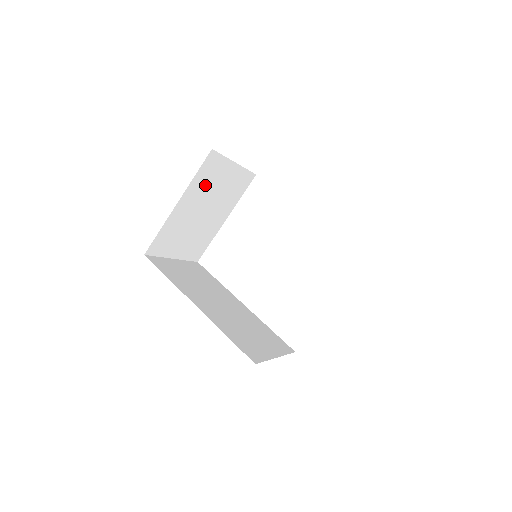
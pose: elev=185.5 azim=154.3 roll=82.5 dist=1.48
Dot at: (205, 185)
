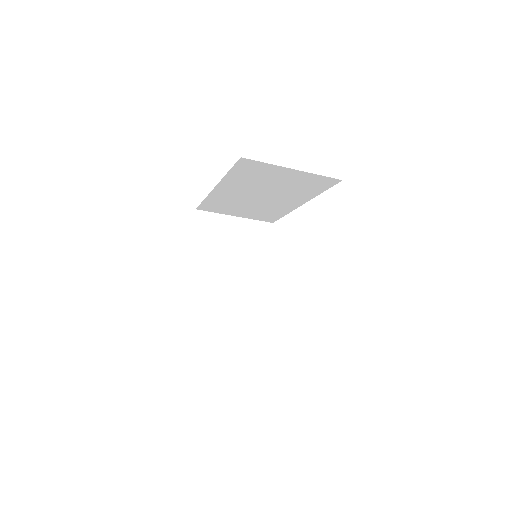
Dot at: (213, 242)
